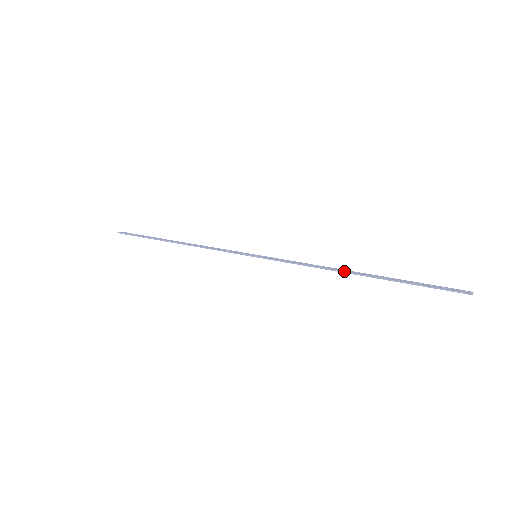
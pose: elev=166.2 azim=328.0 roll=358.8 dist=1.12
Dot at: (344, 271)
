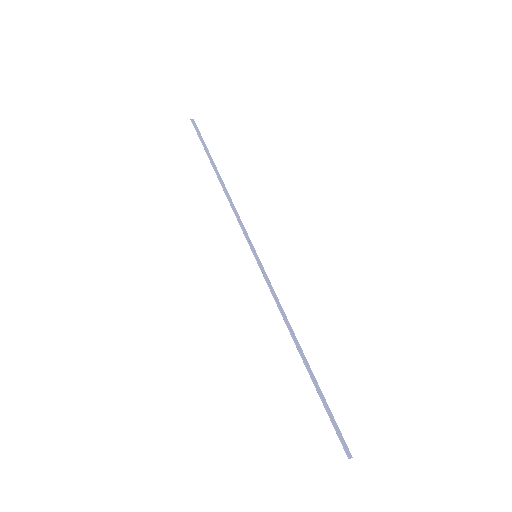
Dot at: (295, 341)
